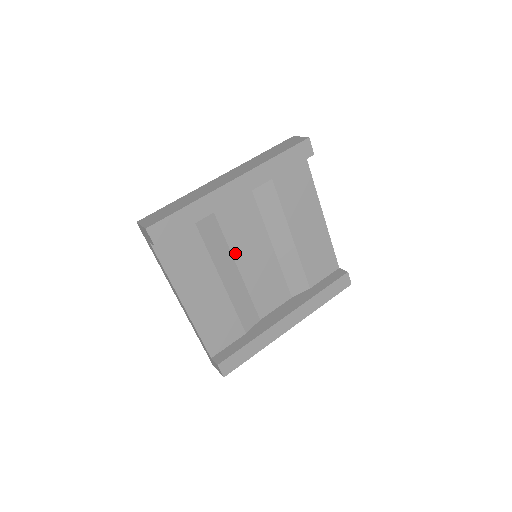
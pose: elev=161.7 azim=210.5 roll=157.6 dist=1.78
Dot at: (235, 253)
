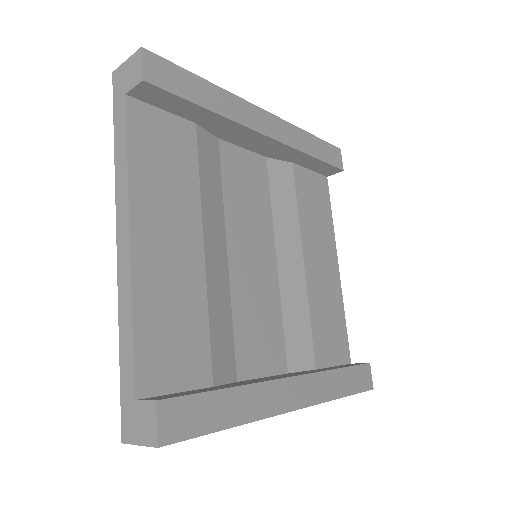
Dot at: (229, 230)
